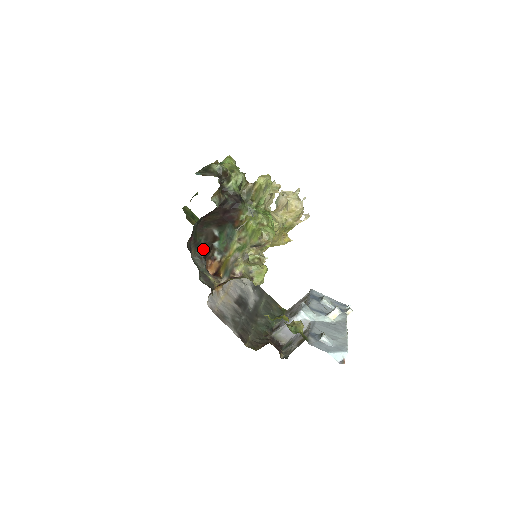
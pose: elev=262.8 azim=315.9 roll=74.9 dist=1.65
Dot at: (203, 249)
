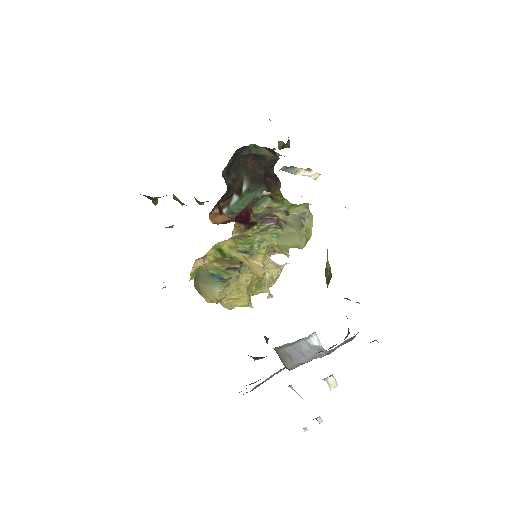
Dot at: (228, 184)
